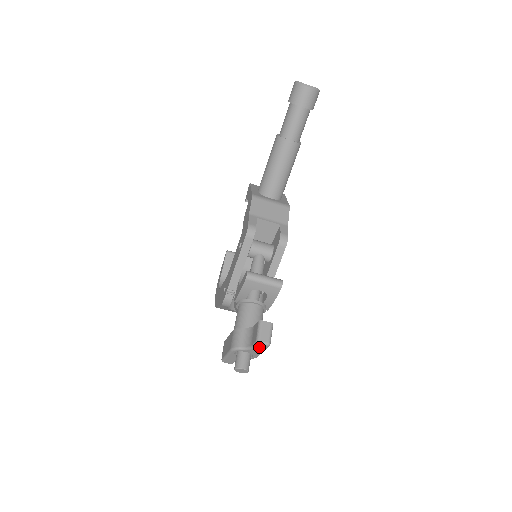
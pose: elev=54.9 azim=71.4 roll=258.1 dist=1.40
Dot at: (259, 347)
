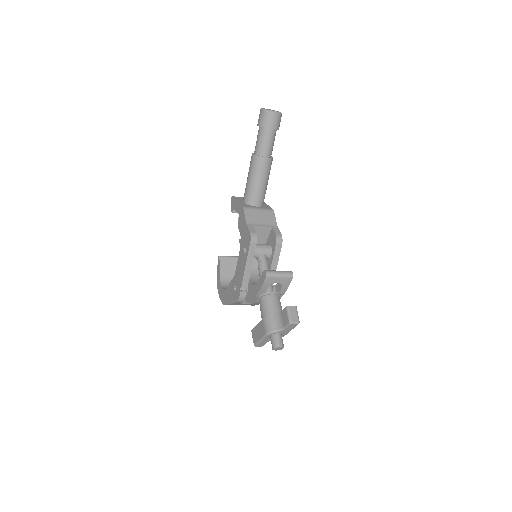
Dot at: (291, 327)
